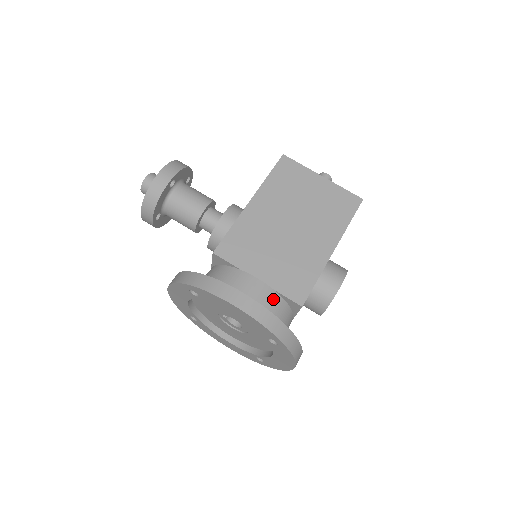
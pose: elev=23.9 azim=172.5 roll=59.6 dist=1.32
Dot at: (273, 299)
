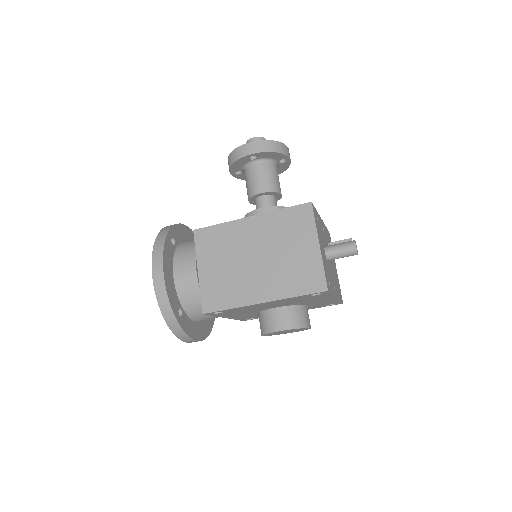
Dot at: (194, 292)
